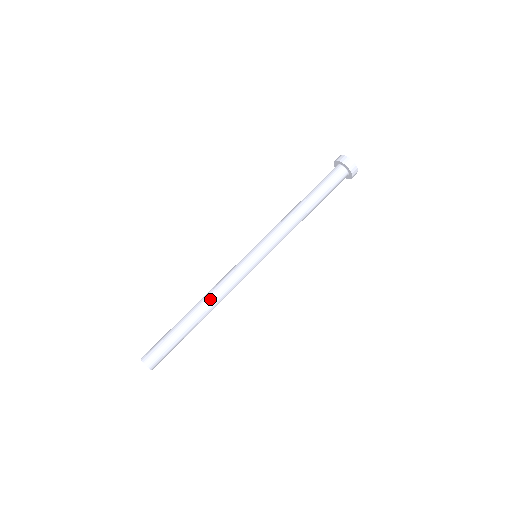
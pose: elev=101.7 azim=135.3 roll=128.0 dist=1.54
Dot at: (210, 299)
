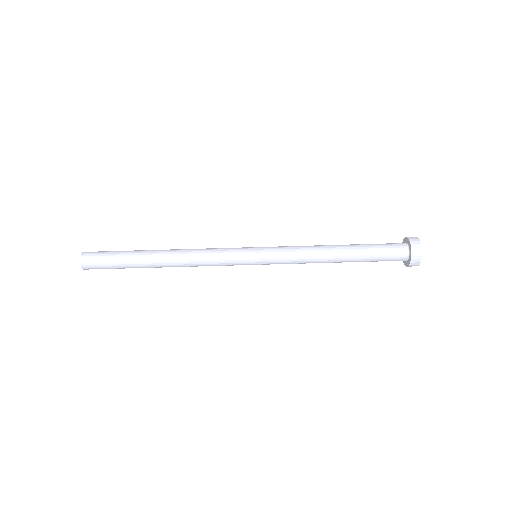
Dot at: (182, 263)
